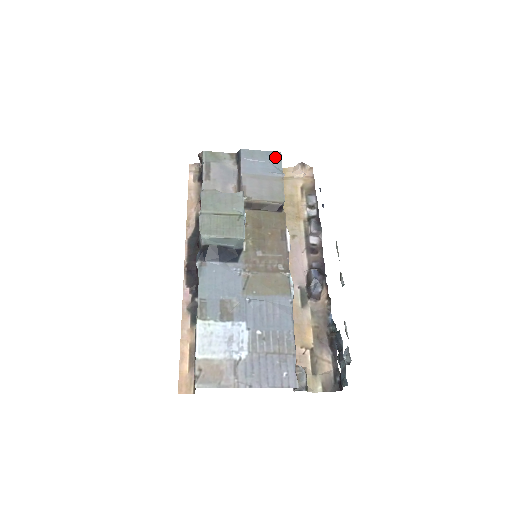
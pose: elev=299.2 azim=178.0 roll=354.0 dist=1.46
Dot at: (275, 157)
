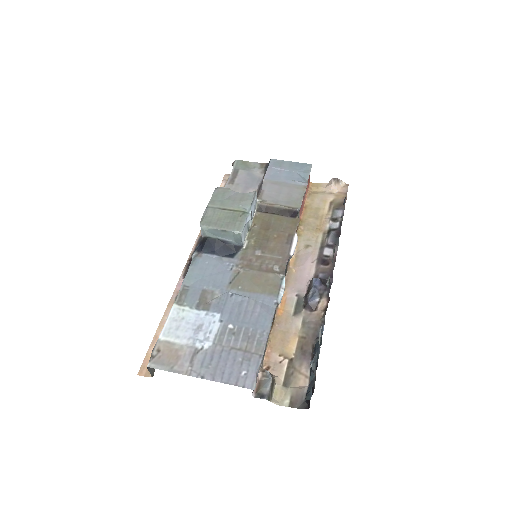
Dot at: (304, 168)
